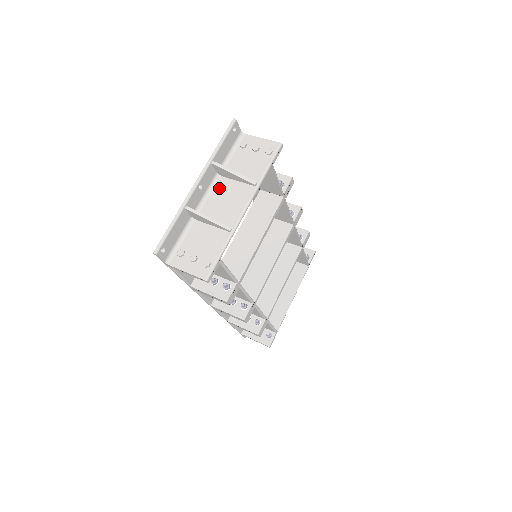
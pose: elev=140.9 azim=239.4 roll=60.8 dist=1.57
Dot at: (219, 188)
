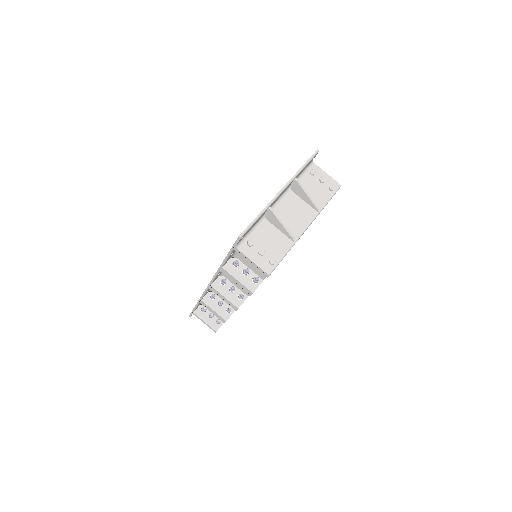
Dot at: (288, 200)
